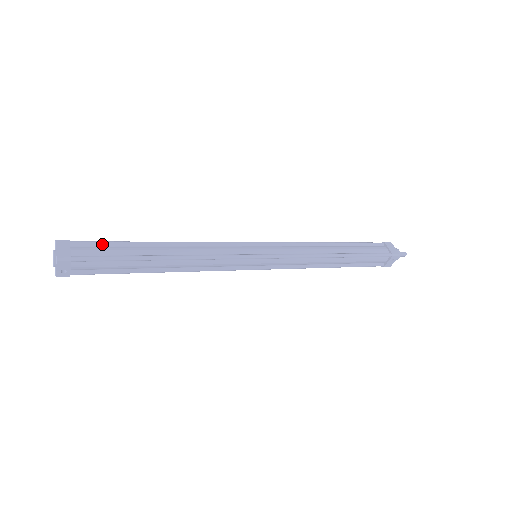
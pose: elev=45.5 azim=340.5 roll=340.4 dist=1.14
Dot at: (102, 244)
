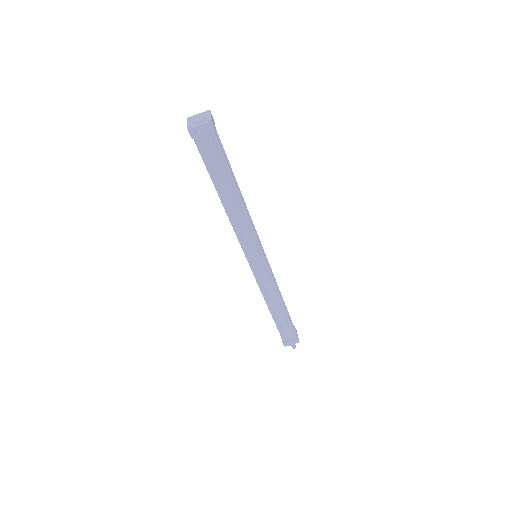
Dot at: (222, 146)
